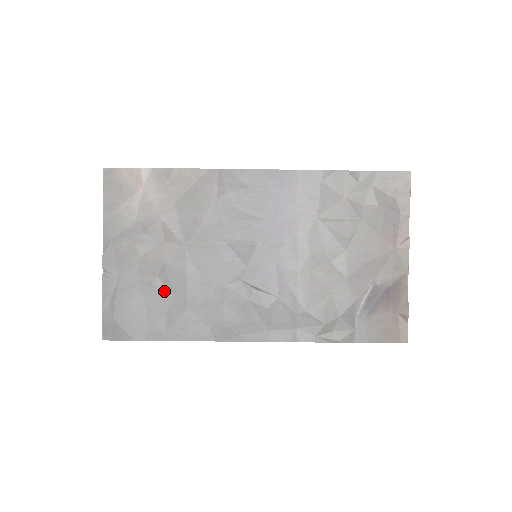
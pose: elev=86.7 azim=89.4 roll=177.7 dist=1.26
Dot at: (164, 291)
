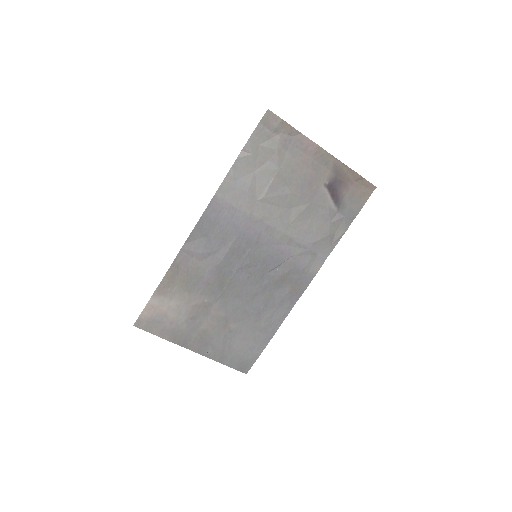
Dot at: (241, 325)
